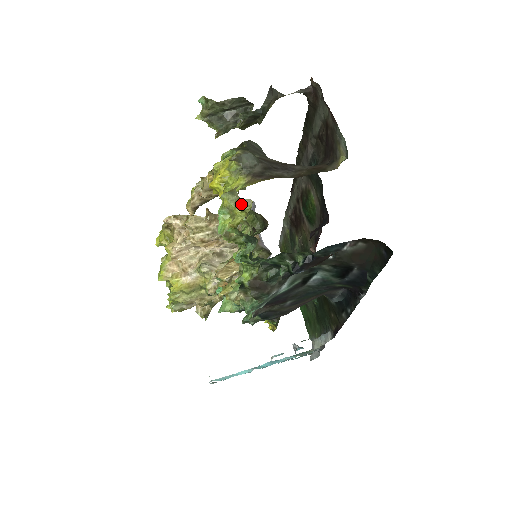
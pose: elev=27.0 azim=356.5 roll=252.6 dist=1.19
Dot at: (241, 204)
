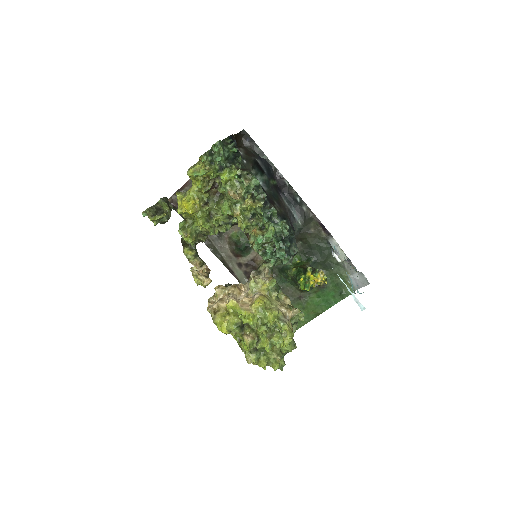
Dot at: (195, 165)
